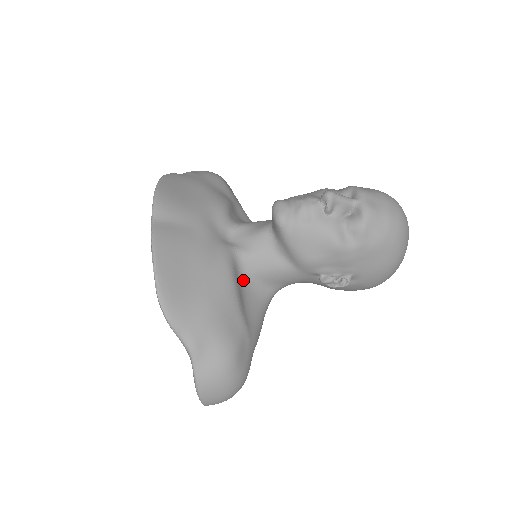
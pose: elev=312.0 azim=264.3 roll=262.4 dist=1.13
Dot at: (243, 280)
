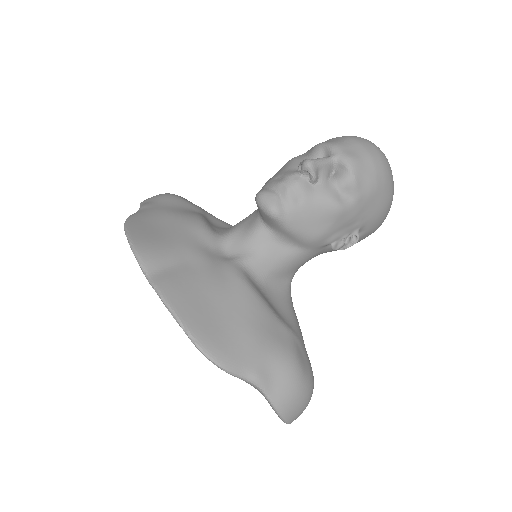
Dot at: (261, 287)
